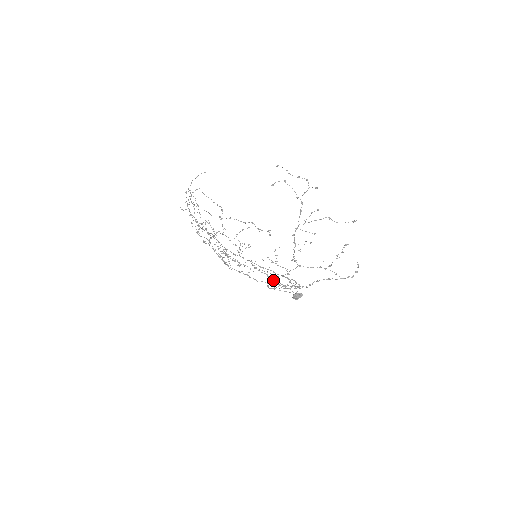
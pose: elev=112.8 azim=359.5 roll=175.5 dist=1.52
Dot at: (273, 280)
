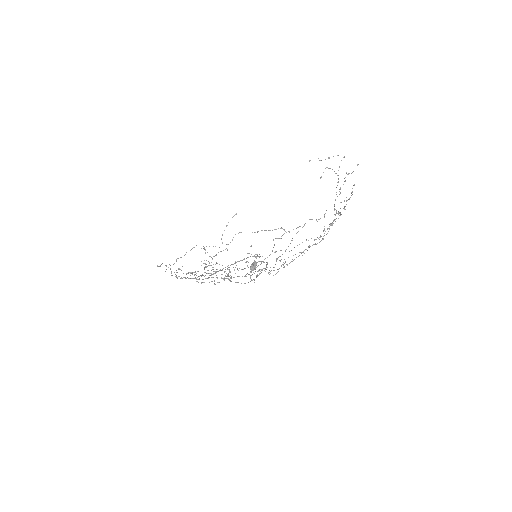
Dot at: (243, 269)
